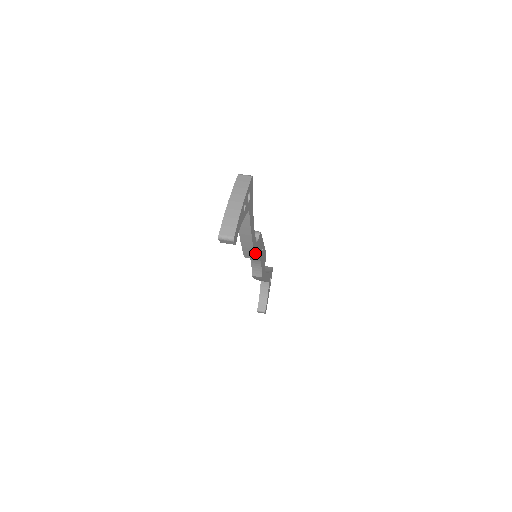
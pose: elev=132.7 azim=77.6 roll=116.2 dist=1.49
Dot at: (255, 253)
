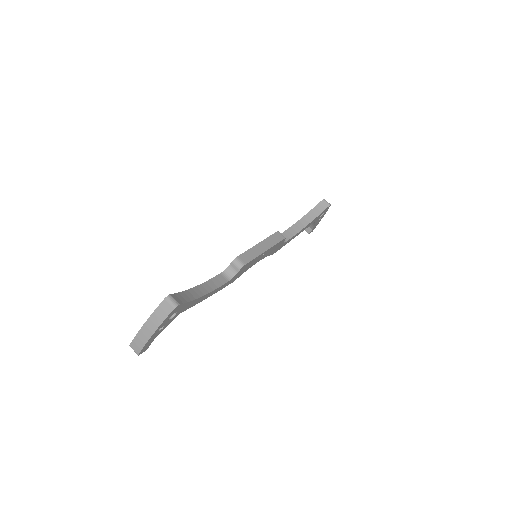
Dot at: (231, 282)
